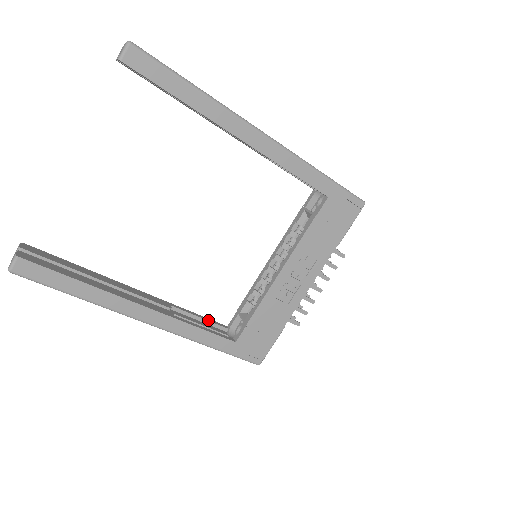
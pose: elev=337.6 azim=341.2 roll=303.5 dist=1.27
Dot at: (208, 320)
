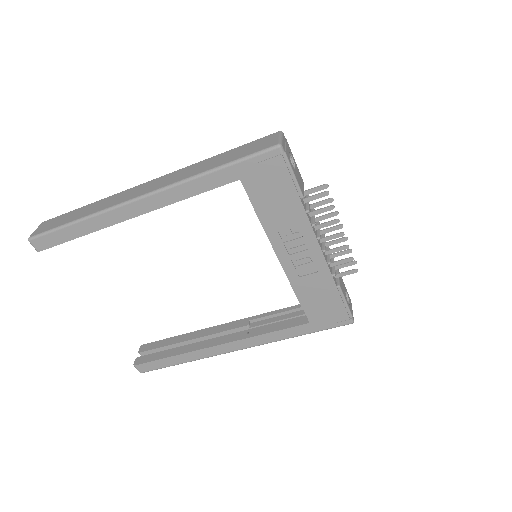
Dot at: (286, 310)
